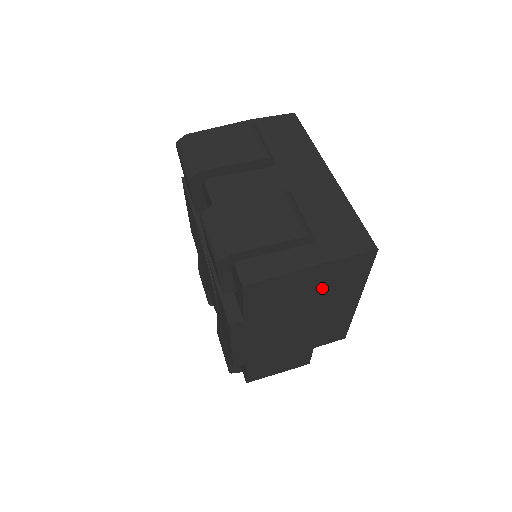
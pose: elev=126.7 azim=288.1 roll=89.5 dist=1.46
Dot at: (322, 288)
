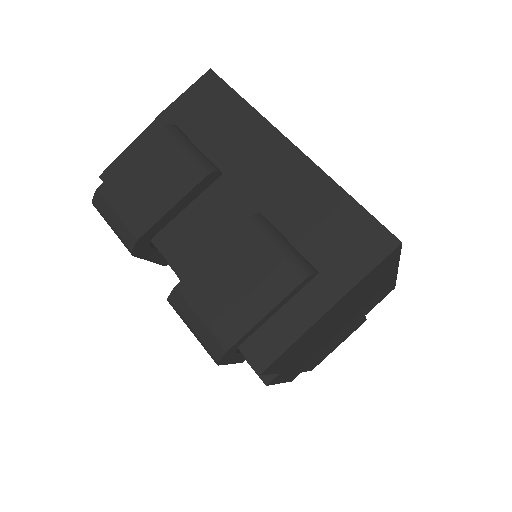
Dot at: (351, 302)
